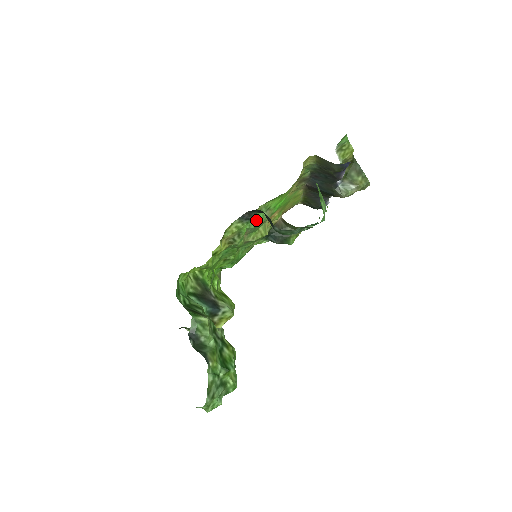
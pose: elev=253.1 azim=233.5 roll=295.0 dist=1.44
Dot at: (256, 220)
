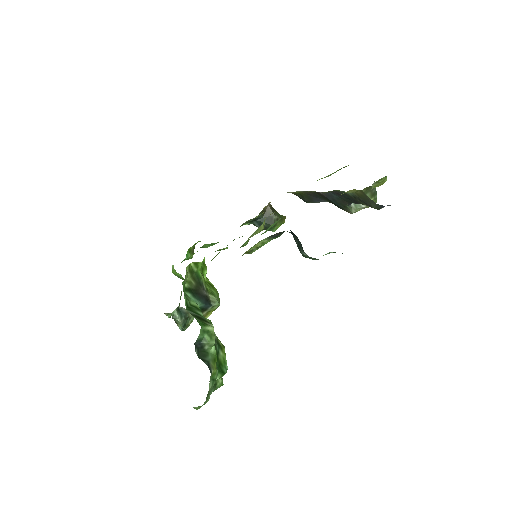
Dot at: occluded
